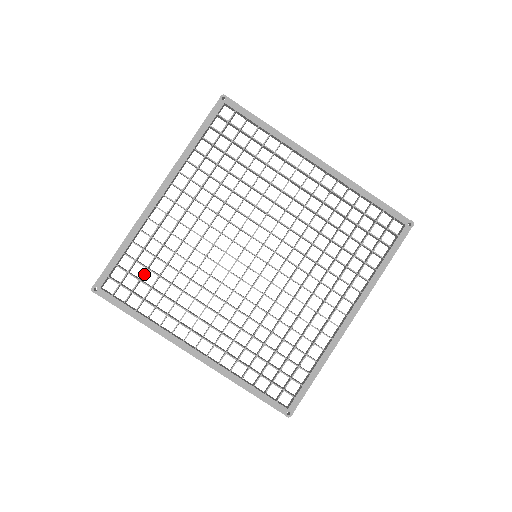
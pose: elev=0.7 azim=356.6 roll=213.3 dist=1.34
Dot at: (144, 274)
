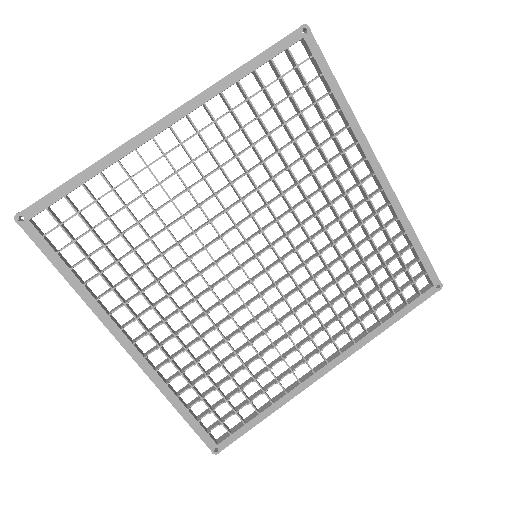
Dot at: (100, 223)
